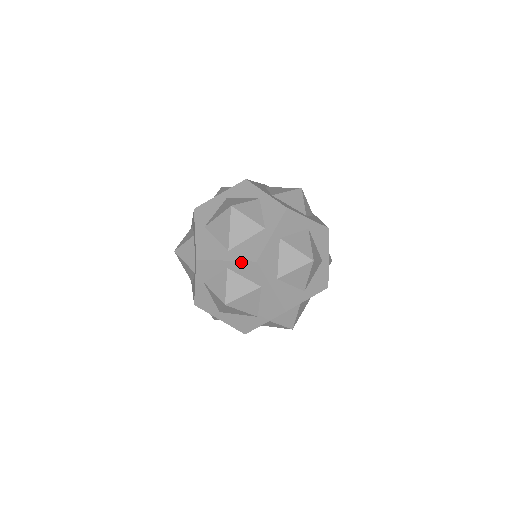
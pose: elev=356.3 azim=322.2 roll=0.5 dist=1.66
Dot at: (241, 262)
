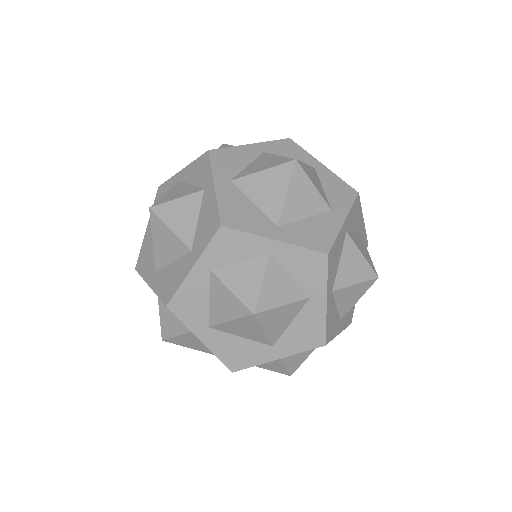
Dot at: (301, 352)
